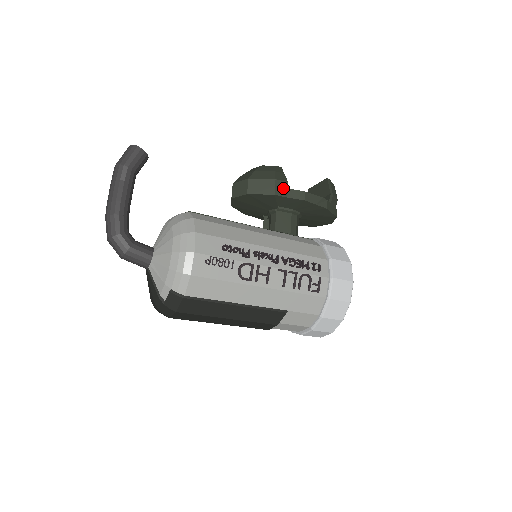
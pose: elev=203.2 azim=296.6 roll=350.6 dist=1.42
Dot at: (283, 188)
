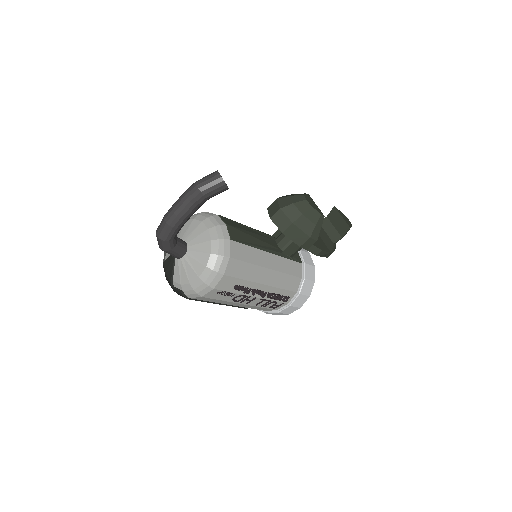
Dot at: (310, 244)
